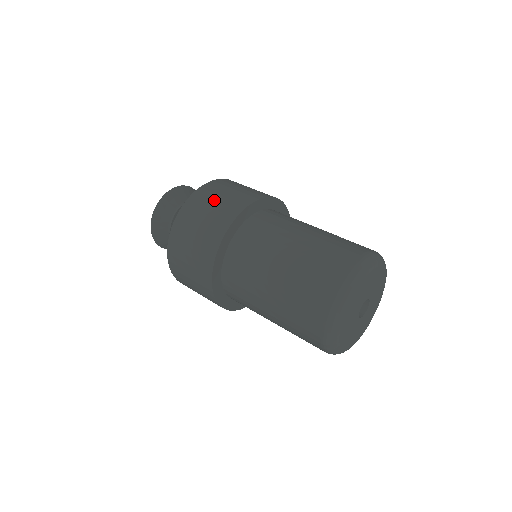
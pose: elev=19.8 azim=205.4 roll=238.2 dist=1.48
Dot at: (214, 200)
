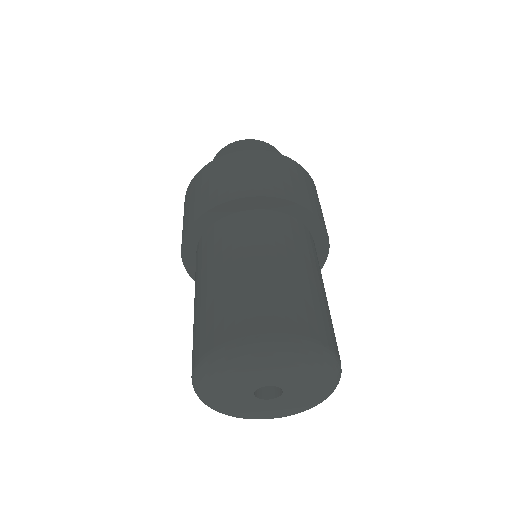
Dot at: (209, 182)
